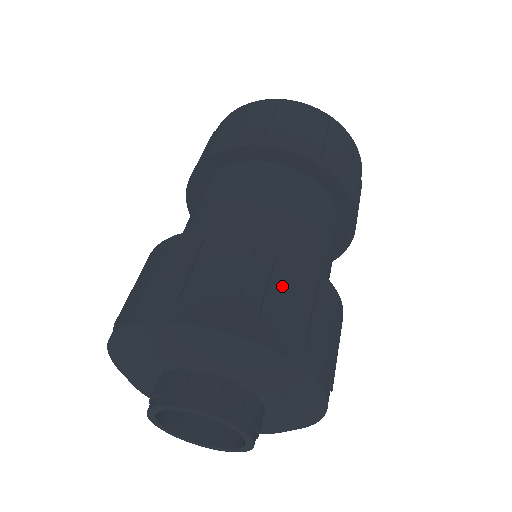
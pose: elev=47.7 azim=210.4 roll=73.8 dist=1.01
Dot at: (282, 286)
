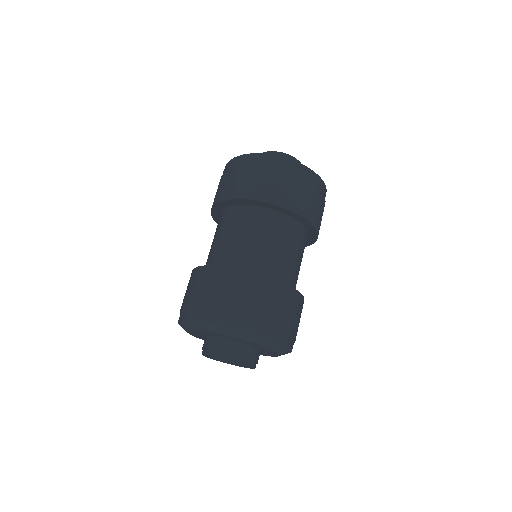
Dot at: (246, 294)
